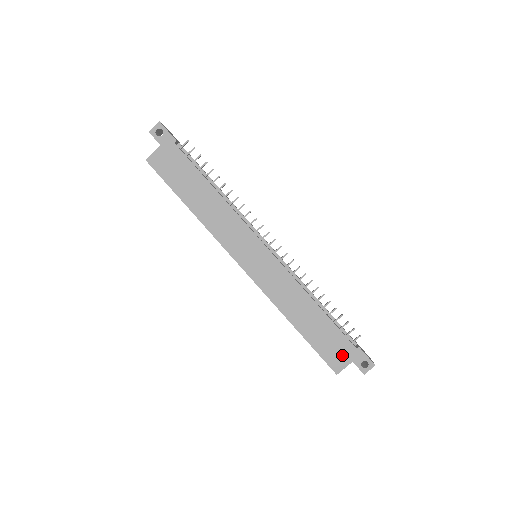
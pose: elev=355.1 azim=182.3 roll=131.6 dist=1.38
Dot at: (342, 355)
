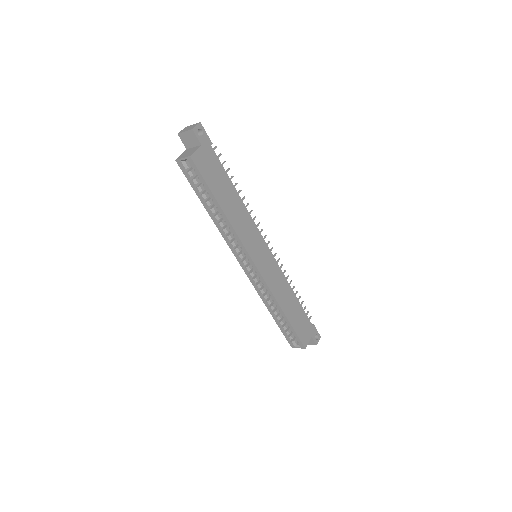
Dot at: (307, 332)
